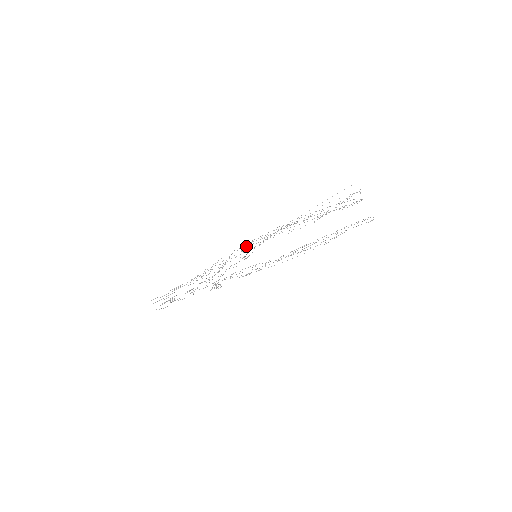
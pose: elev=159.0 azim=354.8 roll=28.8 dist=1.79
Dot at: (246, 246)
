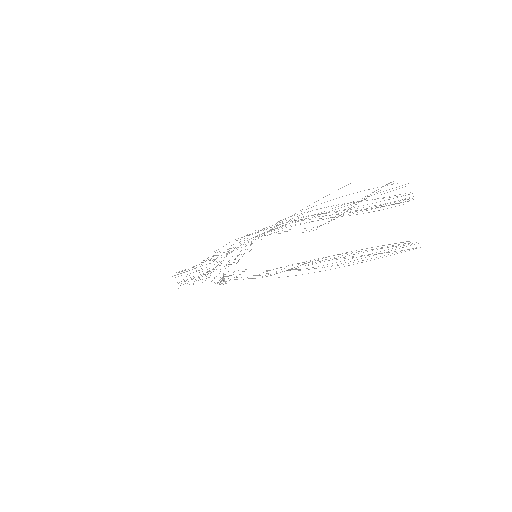
Dot at: (247, 238)
